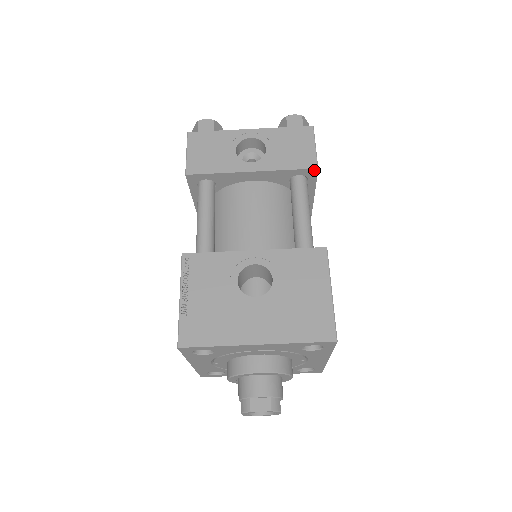
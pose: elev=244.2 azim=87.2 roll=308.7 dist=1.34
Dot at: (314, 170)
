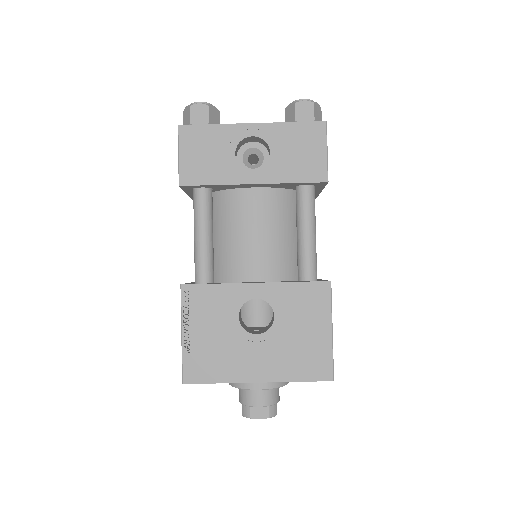
Dot at: (323, 182)
